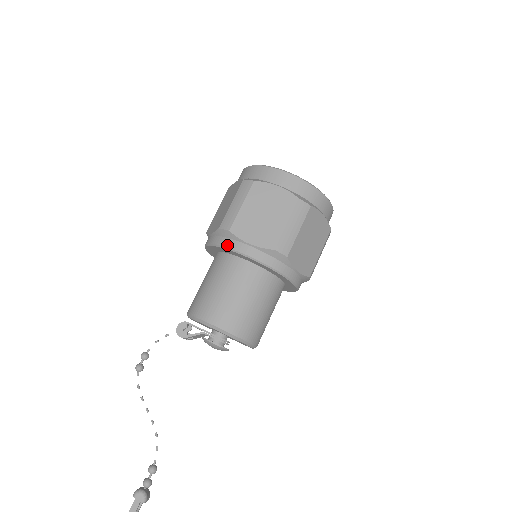
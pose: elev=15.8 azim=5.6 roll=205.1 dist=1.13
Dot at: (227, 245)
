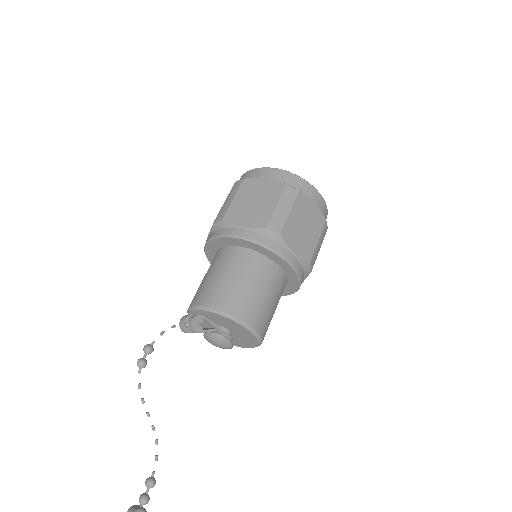
Dot at: (274, 248)
